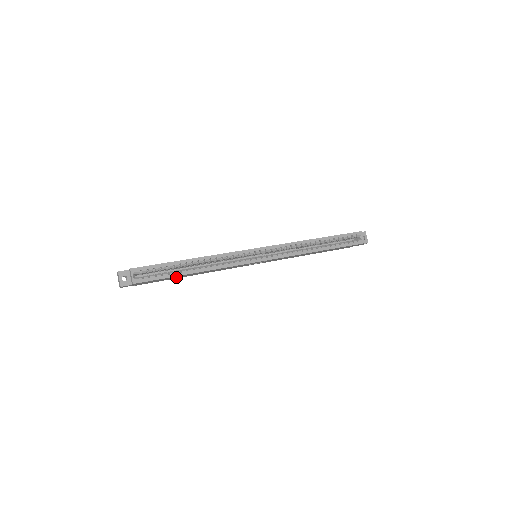
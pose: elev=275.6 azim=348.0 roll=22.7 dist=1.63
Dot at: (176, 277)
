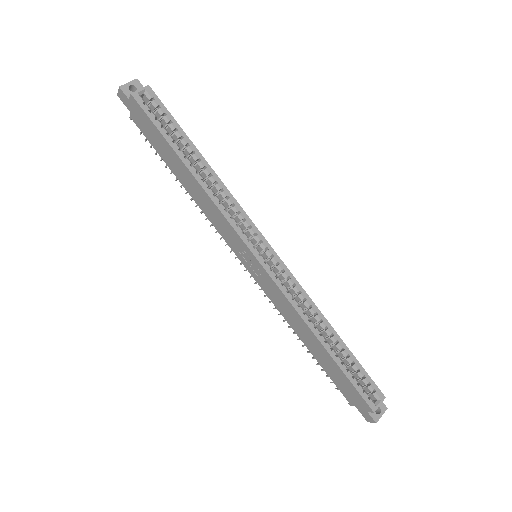
Dot at: (169, 156)
